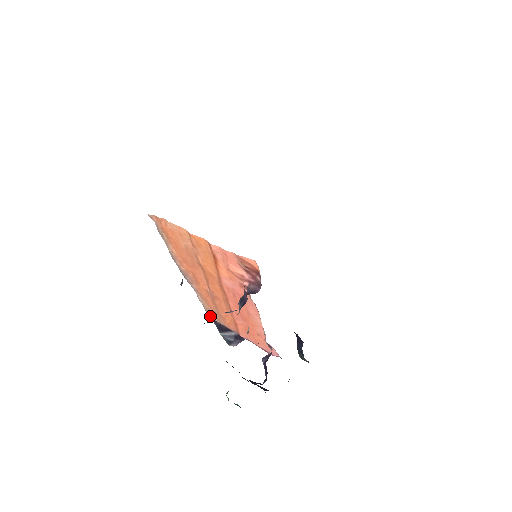
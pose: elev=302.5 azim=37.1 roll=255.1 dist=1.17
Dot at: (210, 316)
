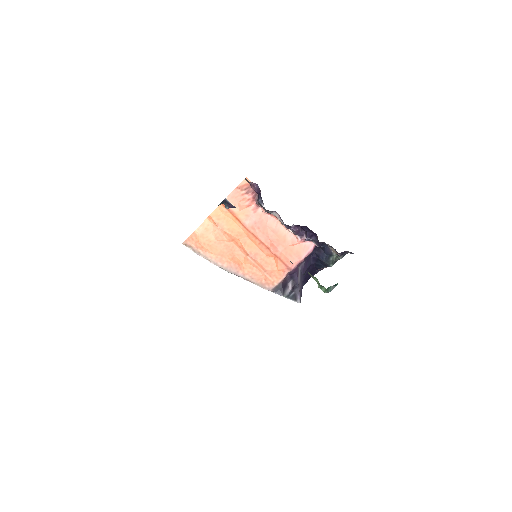
Dot at: (267, 289)
